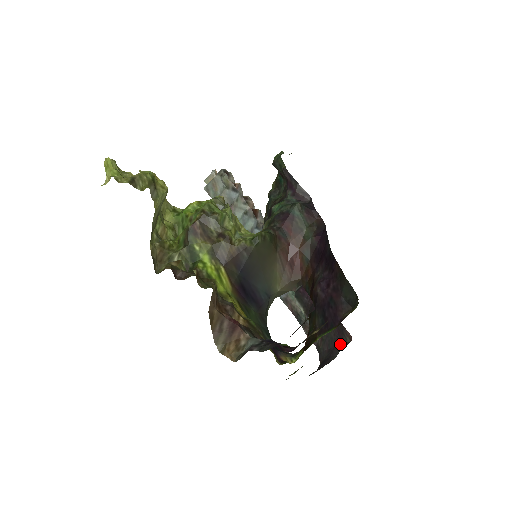
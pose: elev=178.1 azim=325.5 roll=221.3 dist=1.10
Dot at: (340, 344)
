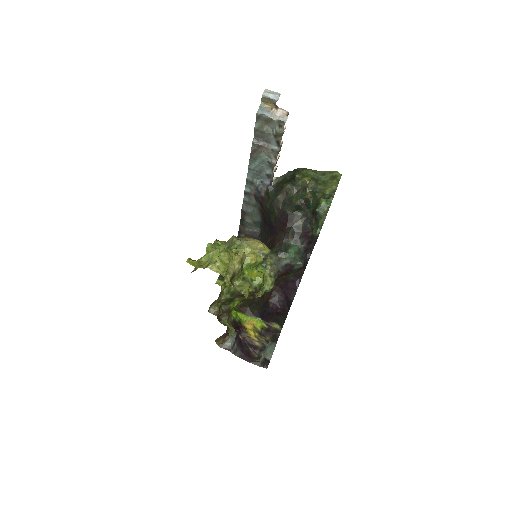
Dot at: occluded
